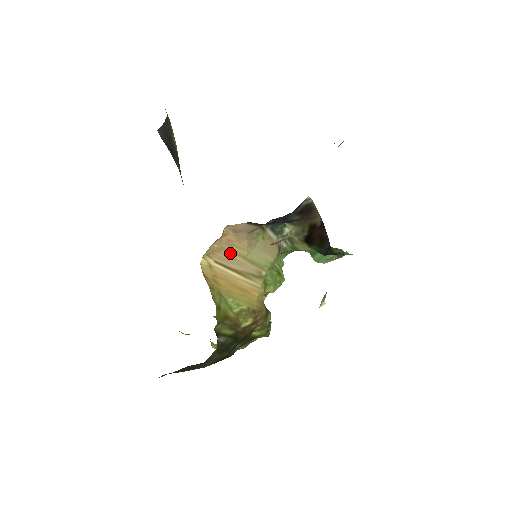
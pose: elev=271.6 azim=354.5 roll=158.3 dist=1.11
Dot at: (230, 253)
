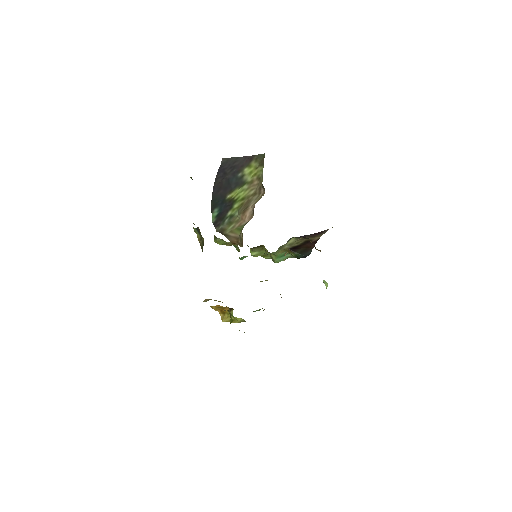
Dot at: occluded
